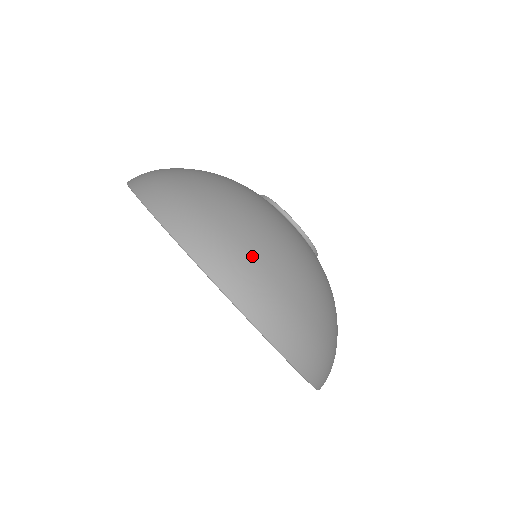
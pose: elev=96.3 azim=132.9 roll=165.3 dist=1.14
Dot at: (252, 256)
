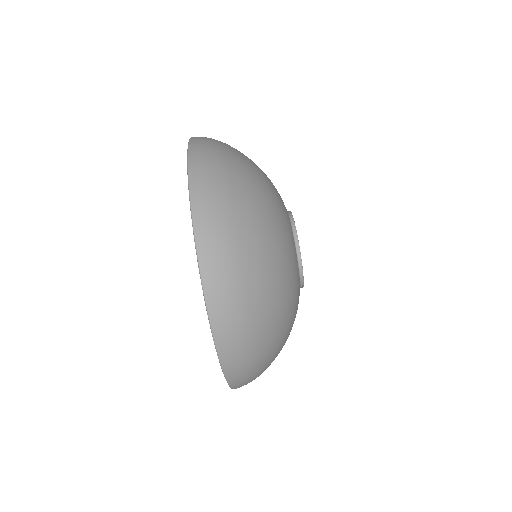
Dot at: (257, 350)
